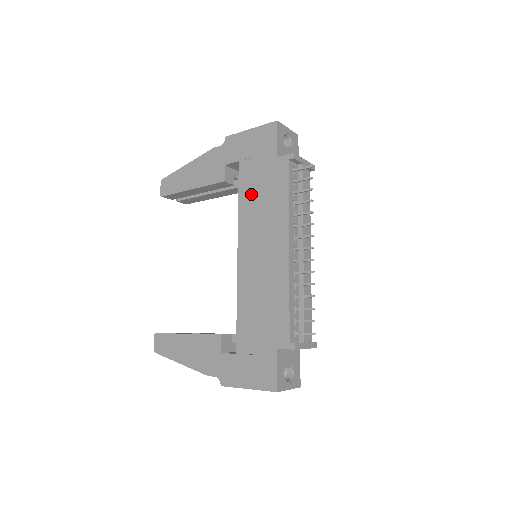
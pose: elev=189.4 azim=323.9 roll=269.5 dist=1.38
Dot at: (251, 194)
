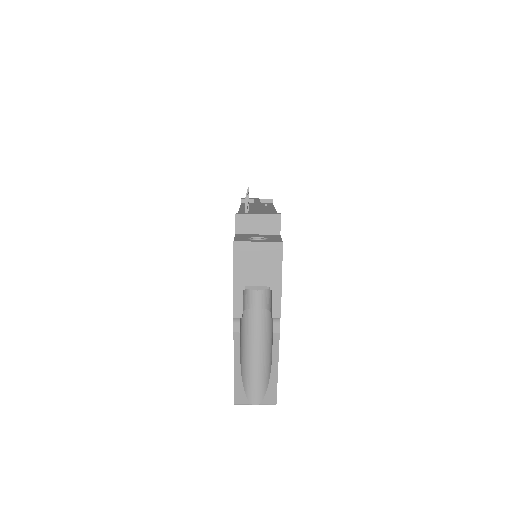
Dot at: occluded
